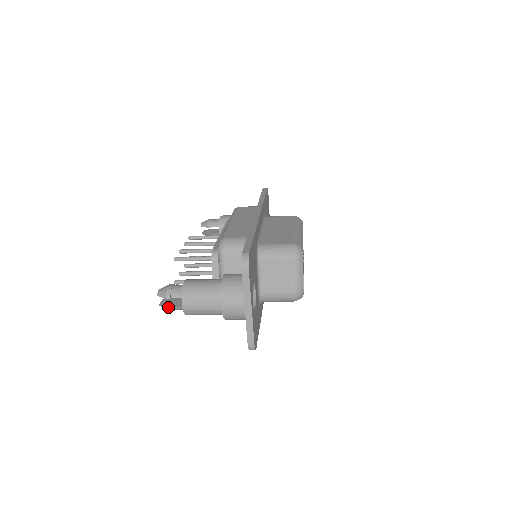
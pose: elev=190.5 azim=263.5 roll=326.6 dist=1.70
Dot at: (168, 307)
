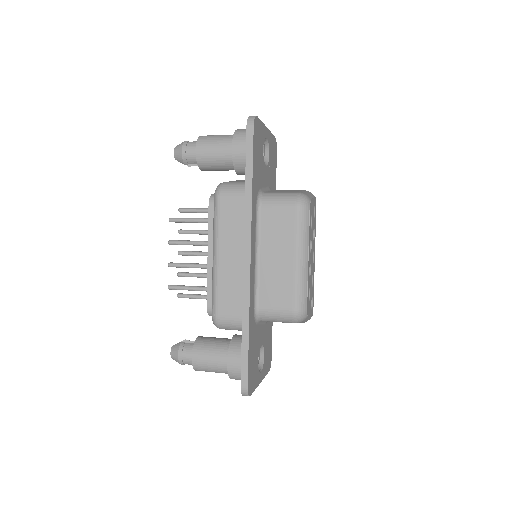
Dot at: occluded
